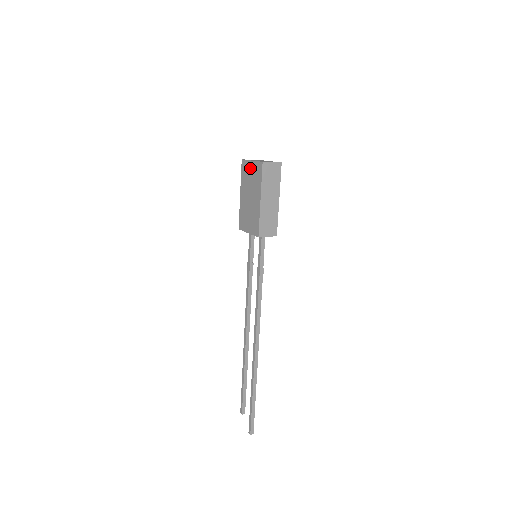
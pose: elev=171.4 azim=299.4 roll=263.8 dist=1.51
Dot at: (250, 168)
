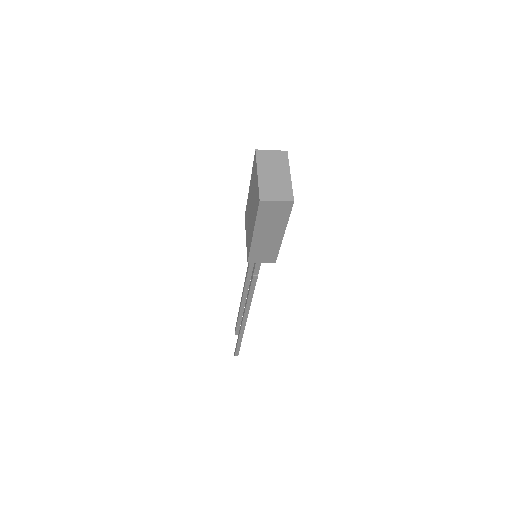
Dot at: (255, 179)
